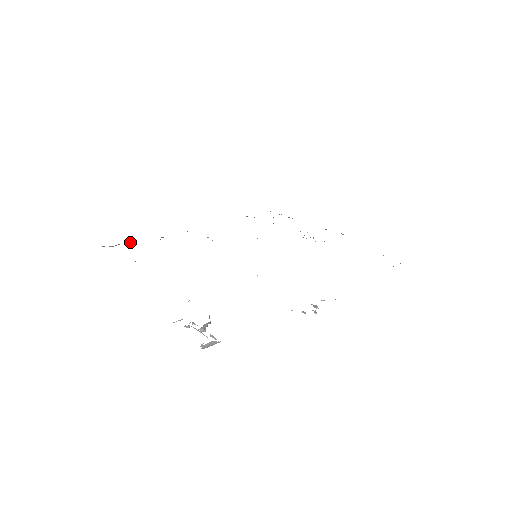
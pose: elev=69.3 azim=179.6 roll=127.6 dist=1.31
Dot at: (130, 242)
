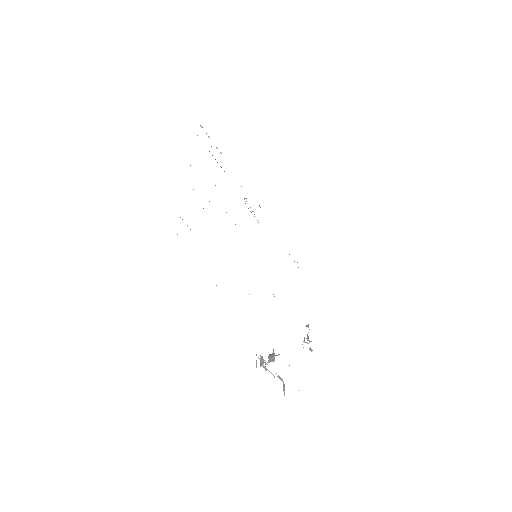
Dot at: (182, 219)
